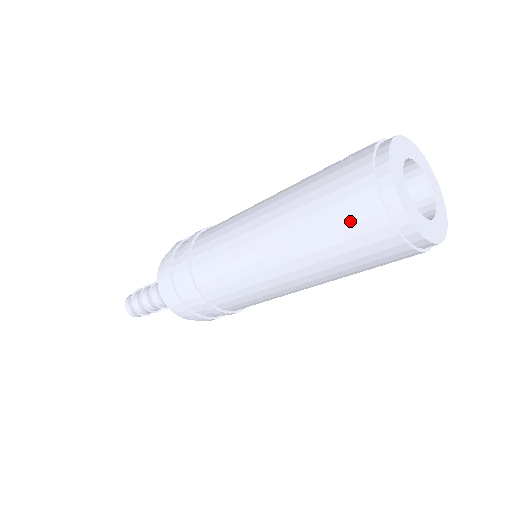
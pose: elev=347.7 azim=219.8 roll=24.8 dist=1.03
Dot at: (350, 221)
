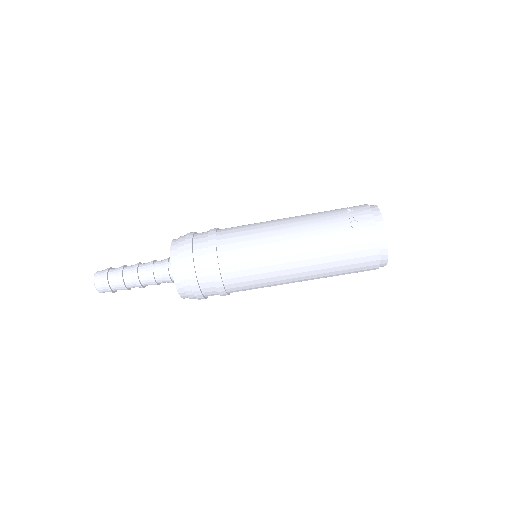
Dot at: (359, 266)
